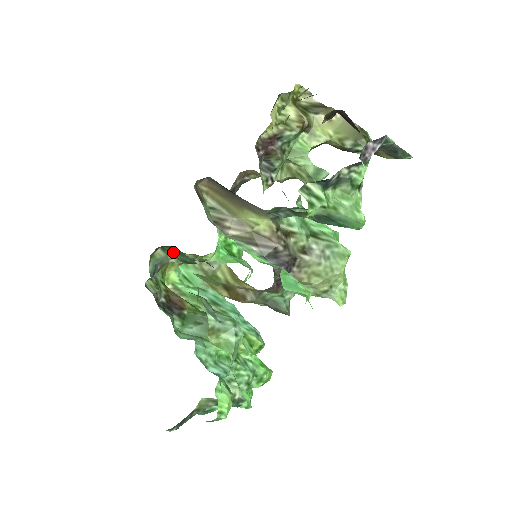
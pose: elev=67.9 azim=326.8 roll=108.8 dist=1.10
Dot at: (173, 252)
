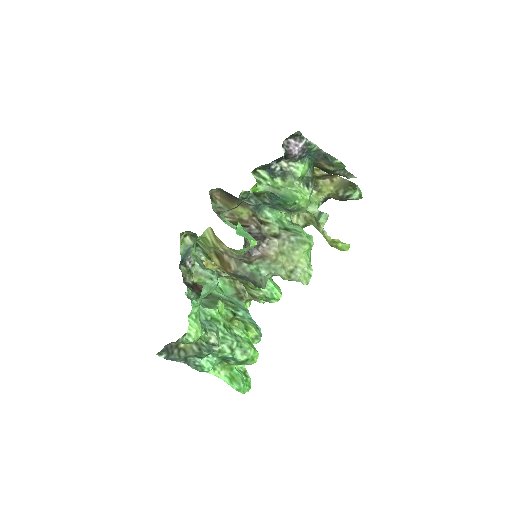
Dot at: (200, 246)
